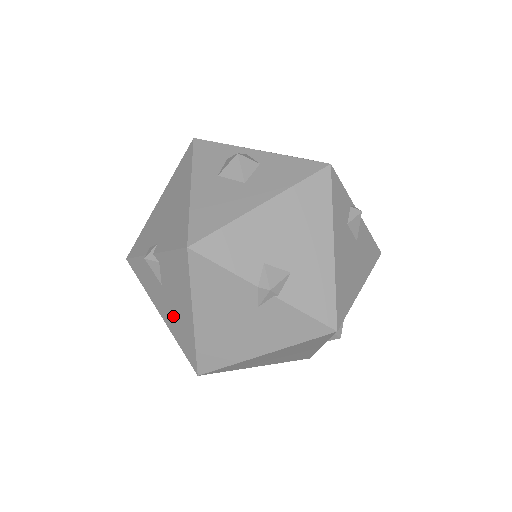
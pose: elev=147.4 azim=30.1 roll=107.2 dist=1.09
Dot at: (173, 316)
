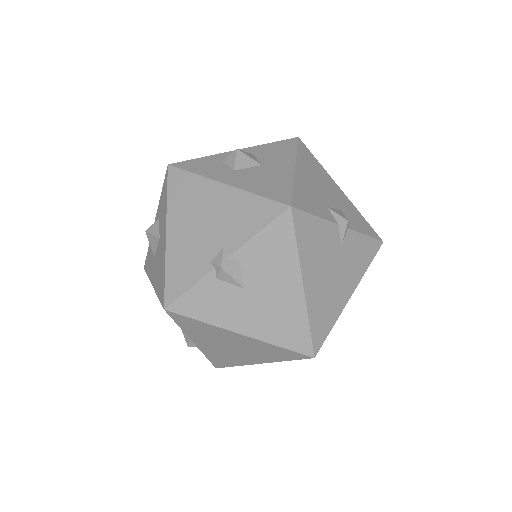
Dot at: (267, 314)
